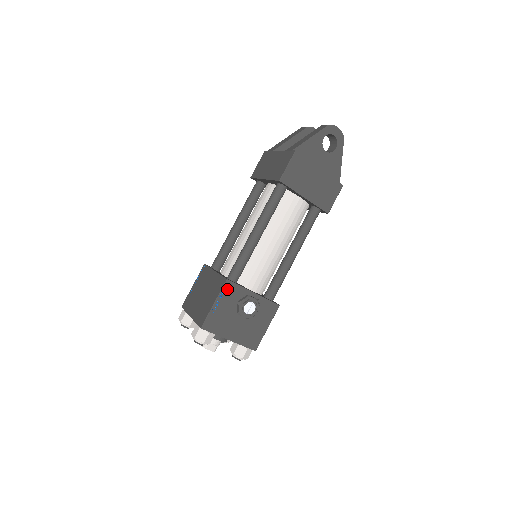
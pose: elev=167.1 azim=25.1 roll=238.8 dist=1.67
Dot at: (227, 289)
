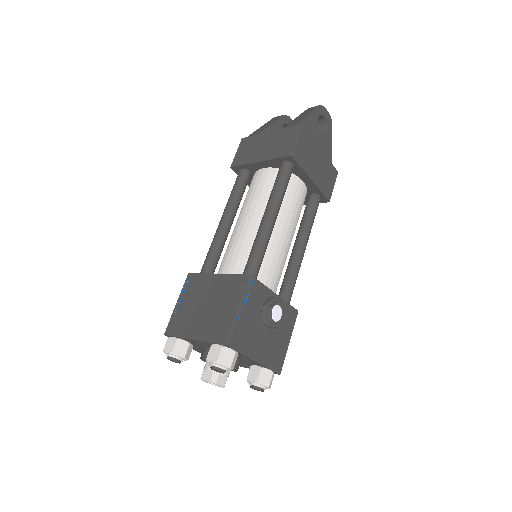
Dot at: (251, 288)
